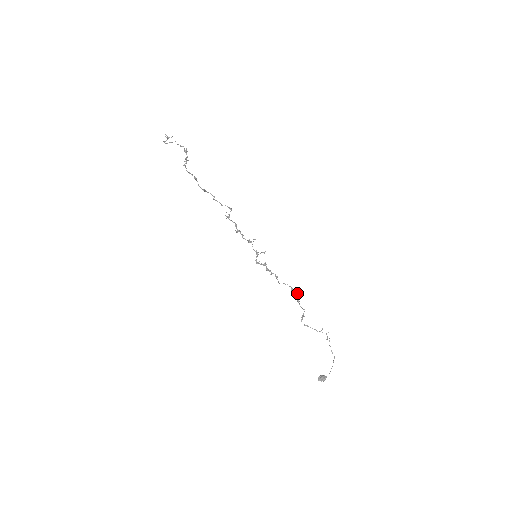
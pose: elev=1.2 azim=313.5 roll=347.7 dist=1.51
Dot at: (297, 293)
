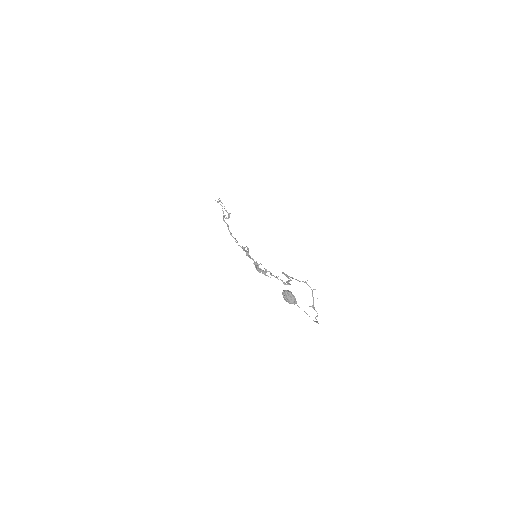
Dot at: (289, 284)
